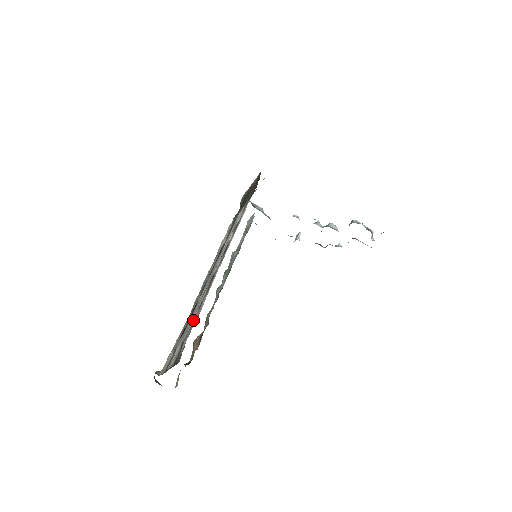
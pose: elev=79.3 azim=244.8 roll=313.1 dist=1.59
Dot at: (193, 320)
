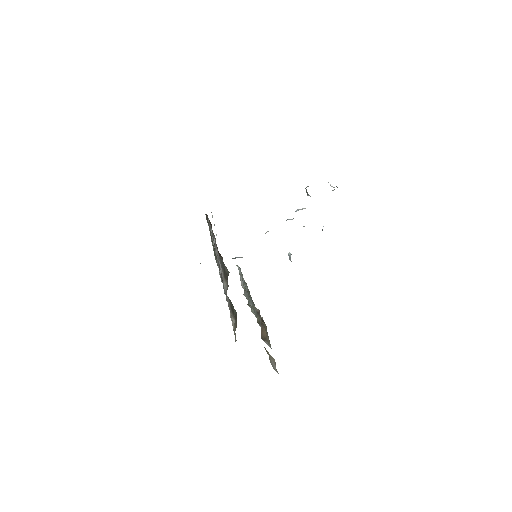
Dot at: occluded
